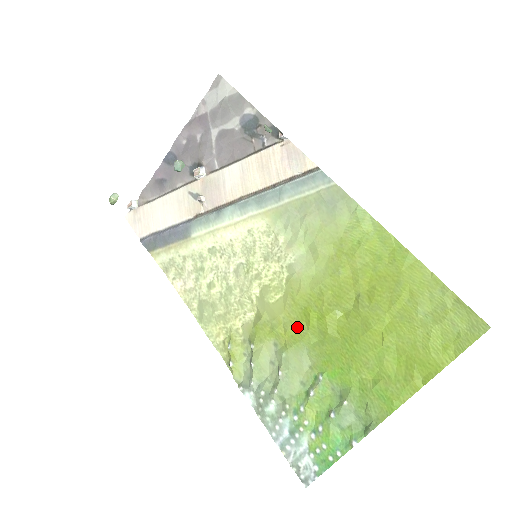
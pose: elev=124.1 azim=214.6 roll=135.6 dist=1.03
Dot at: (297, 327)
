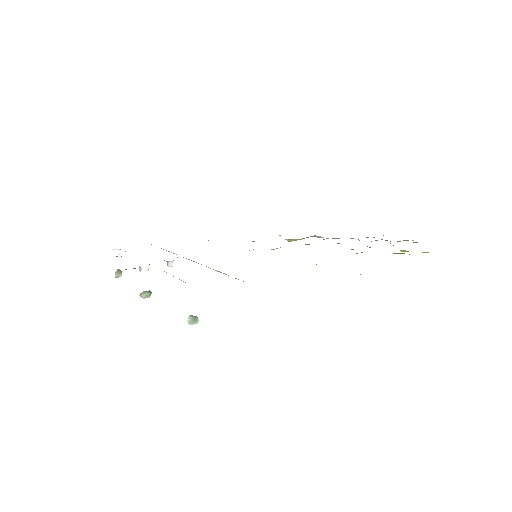
Dot at: occluded
